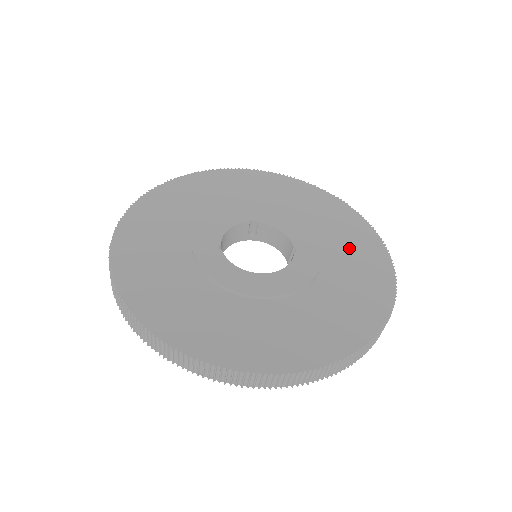
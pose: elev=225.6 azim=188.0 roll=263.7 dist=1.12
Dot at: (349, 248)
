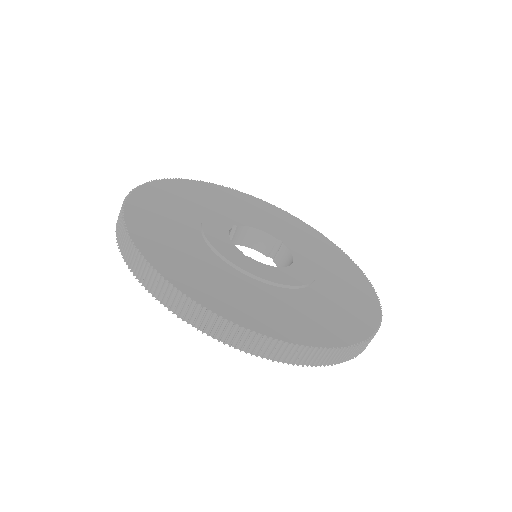
Dot at: (296, 230)
